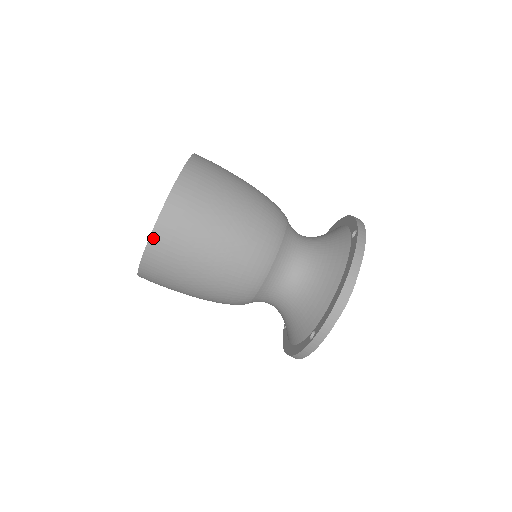
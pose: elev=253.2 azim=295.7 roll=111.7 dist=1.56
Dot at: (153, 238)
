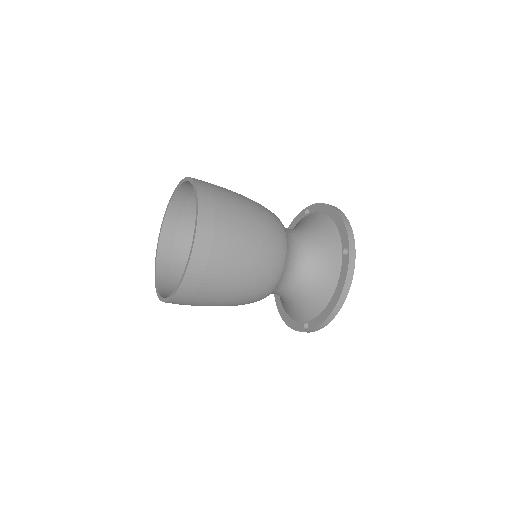
Dot at: (177, 296)
